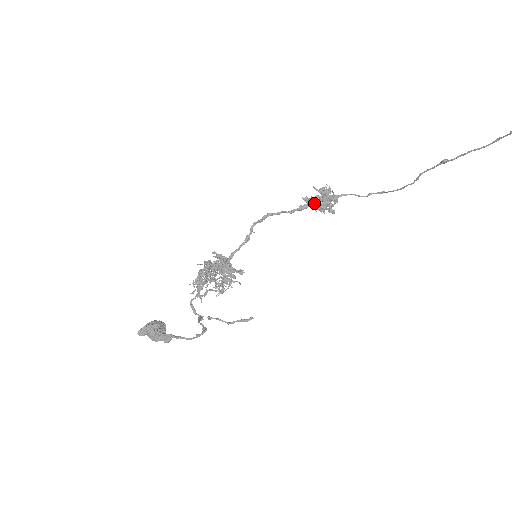
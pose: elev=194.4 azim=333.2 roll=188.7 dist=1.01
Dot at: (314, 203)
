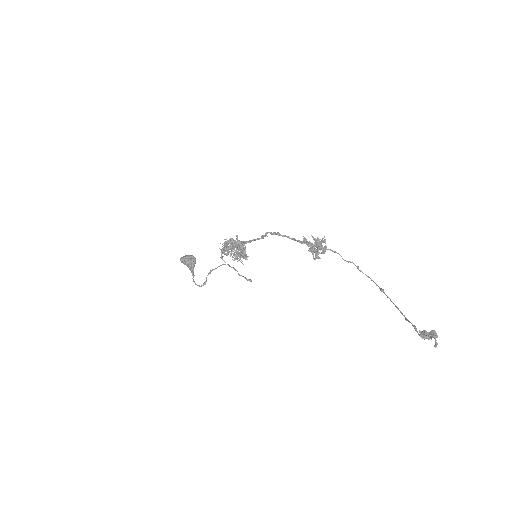
Dot at: occluded
